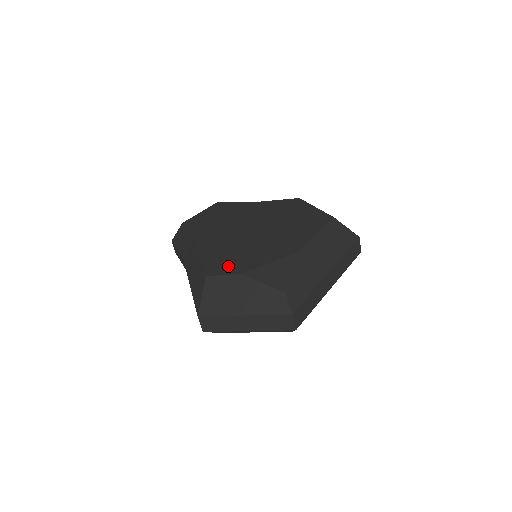
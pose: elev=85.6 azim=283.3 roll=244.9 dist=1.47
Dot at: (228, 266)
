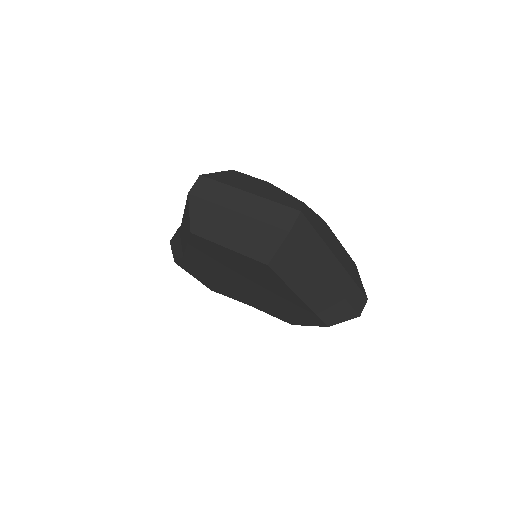
Dot at: occluded
